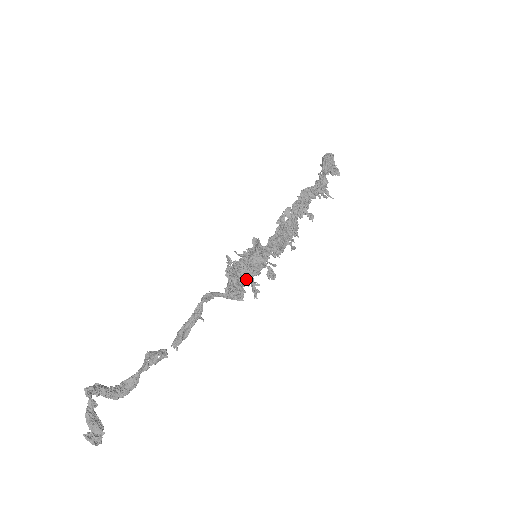
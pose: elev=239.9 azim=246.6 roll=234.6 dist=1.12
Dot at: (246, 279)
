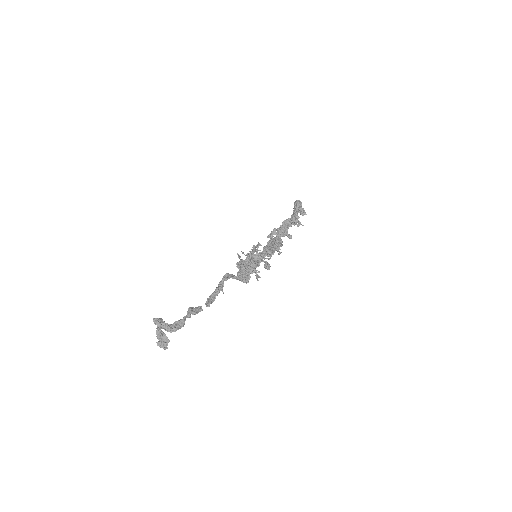
Dot at: (251, 269)
